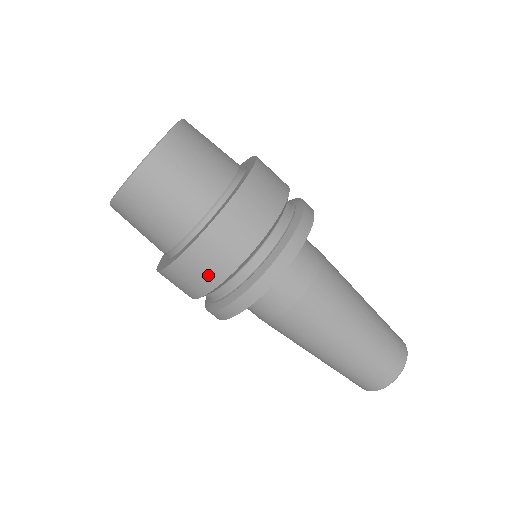
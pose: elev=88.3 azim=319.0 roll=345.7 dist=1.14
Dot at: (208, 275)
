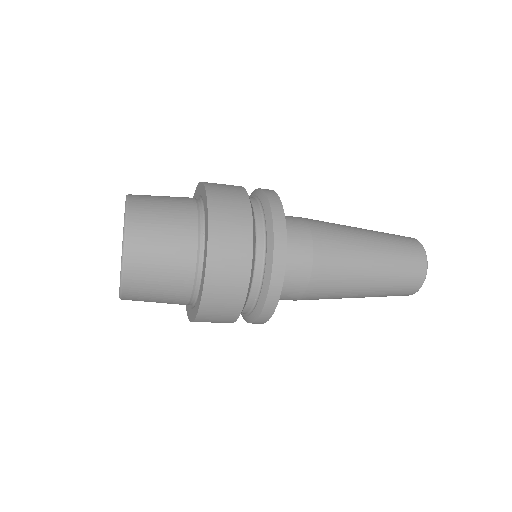
Dot at: (226, 316)
